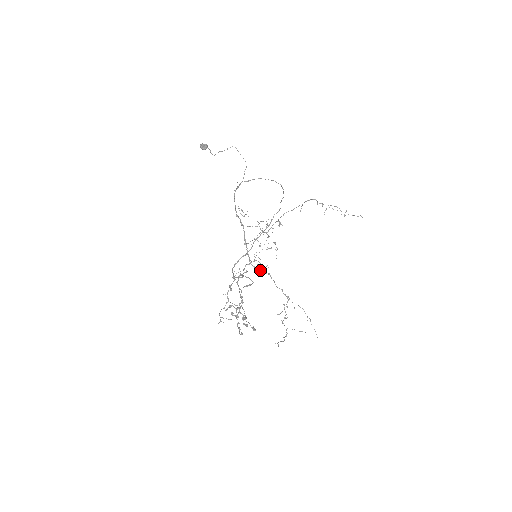
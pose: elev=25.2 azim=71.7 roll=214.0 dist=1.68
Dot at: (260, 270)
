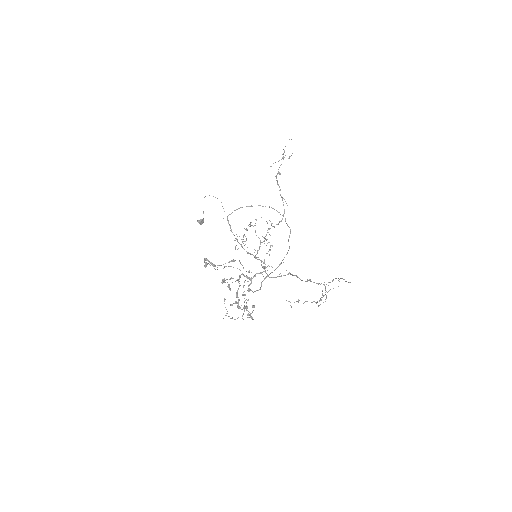
Dot at: (280, 276)
